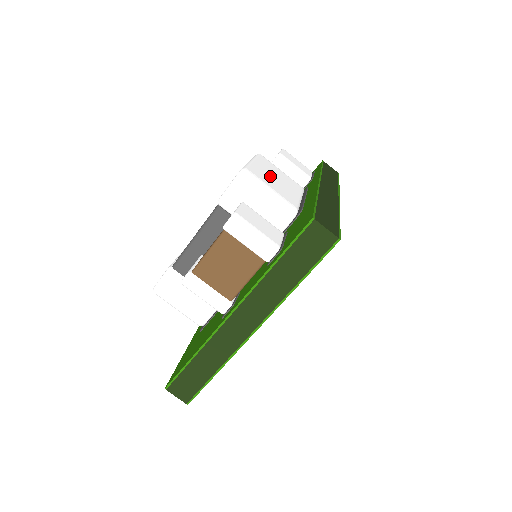
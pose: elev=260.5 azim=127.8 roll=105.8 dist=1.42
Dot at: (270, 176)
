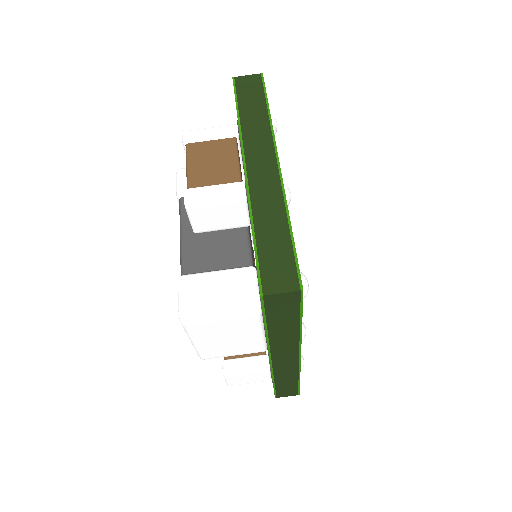
Dot at: occluded
